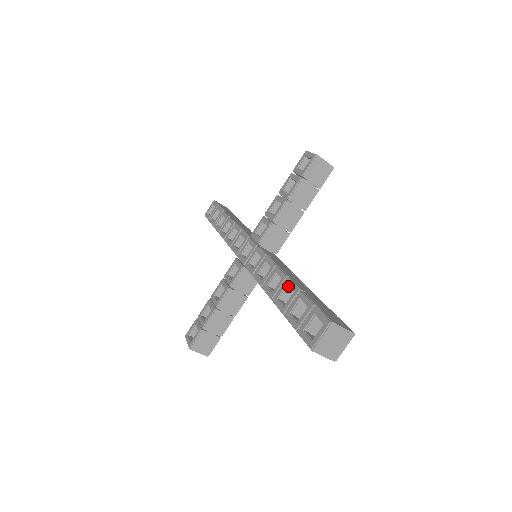
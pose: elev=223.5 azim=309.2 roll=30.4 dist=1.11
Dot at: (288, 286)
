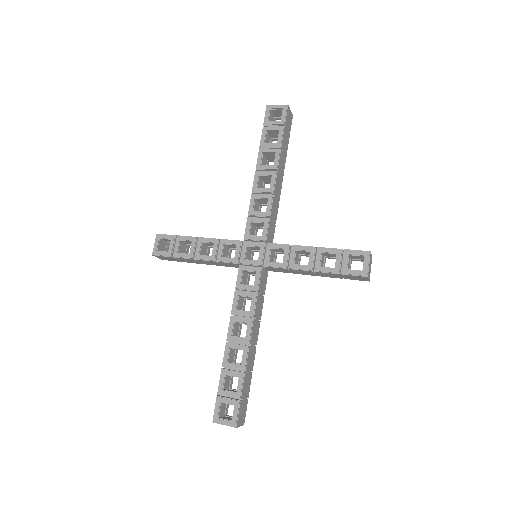
Dot at: (243, 350)
